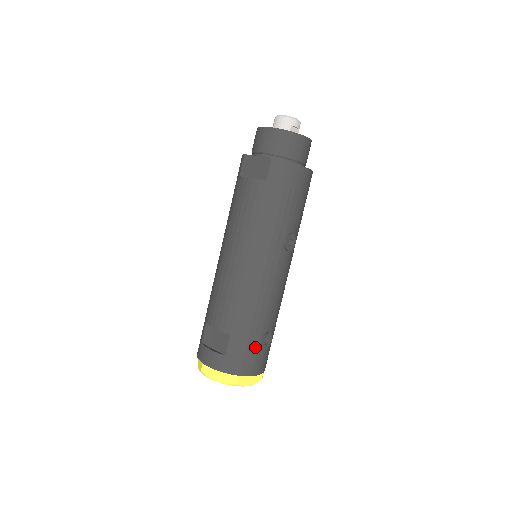
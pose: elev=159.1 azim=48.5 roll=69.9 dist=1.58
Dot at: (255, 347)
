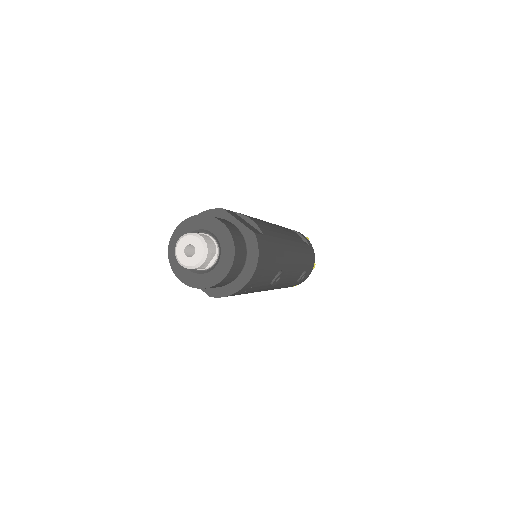
Dot at: (296, 283)
